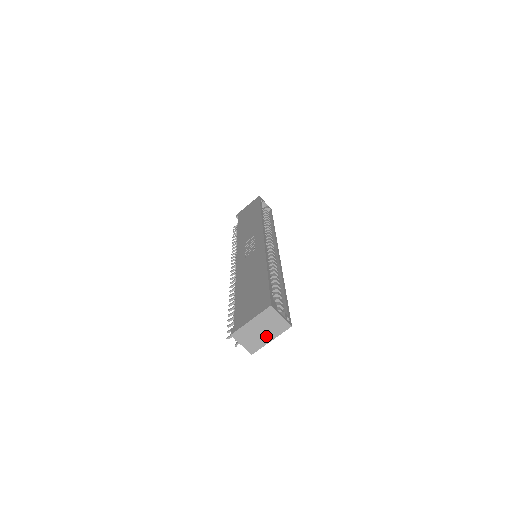
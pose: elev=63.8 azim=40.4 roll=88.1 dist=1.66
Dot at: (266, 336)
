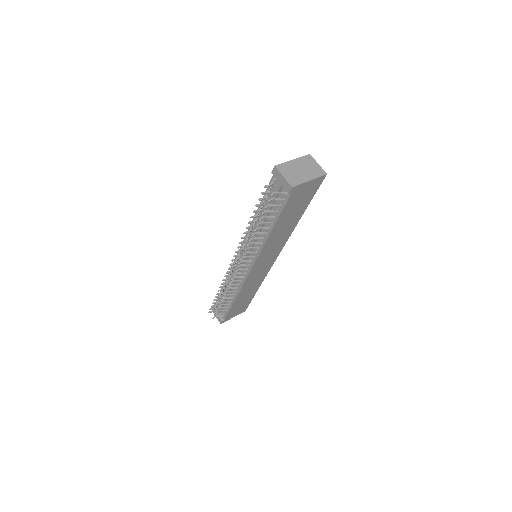
Dot at: (305, 175)
